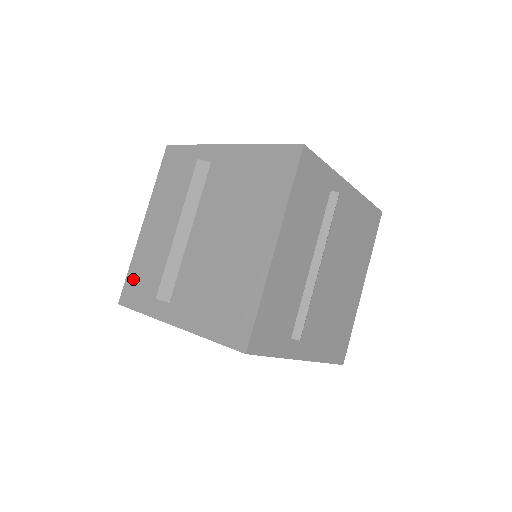
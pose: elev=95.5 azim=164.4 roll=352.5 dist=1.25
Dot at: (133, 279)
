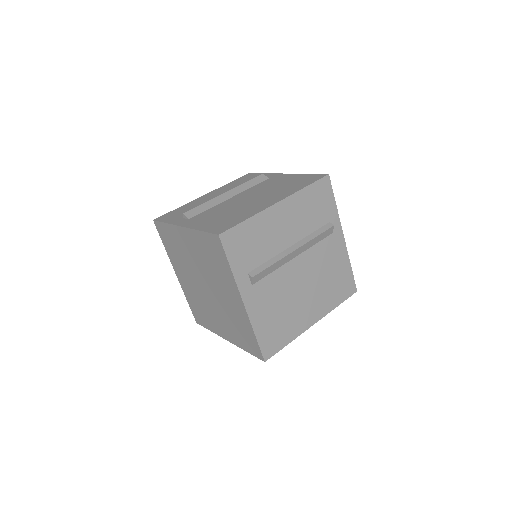
Dot at: (174, 212)
